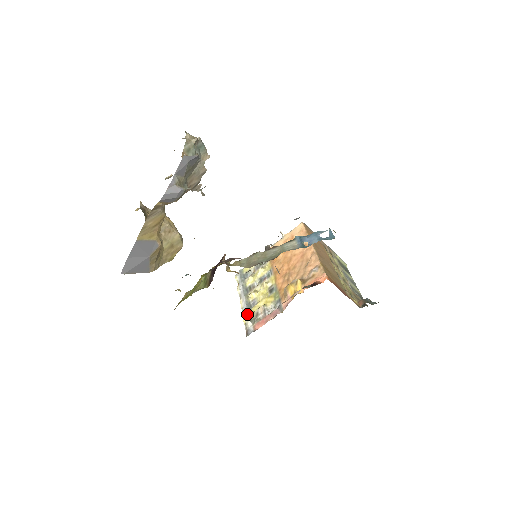
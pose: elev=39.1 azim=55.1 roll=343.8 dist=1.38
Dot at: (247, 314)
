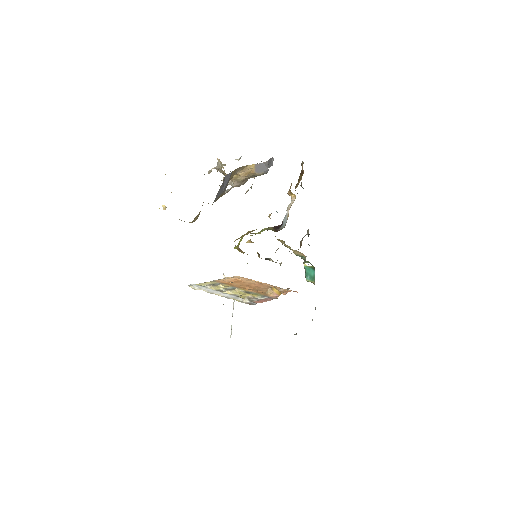
Dot at: (237, 297)
